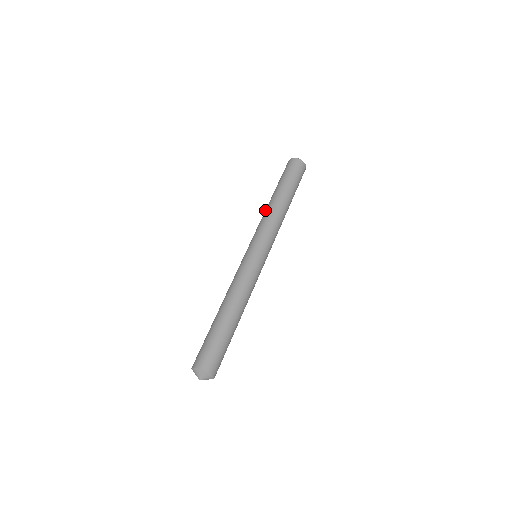
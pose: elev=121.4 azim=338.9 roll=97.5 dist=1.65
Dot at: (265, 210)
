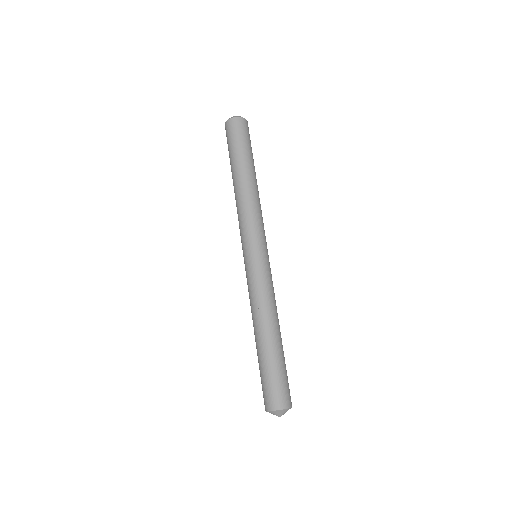
Dot at: (243, 194)
